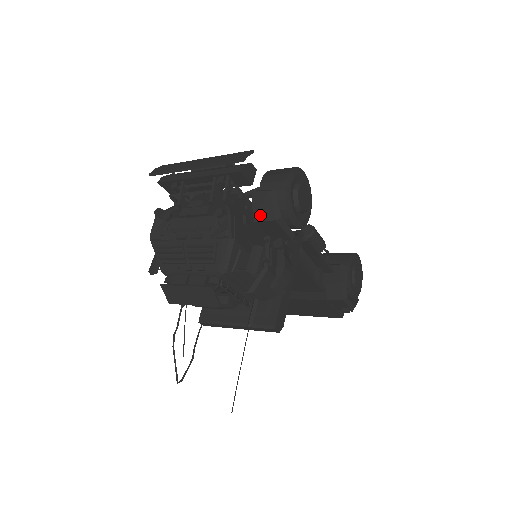
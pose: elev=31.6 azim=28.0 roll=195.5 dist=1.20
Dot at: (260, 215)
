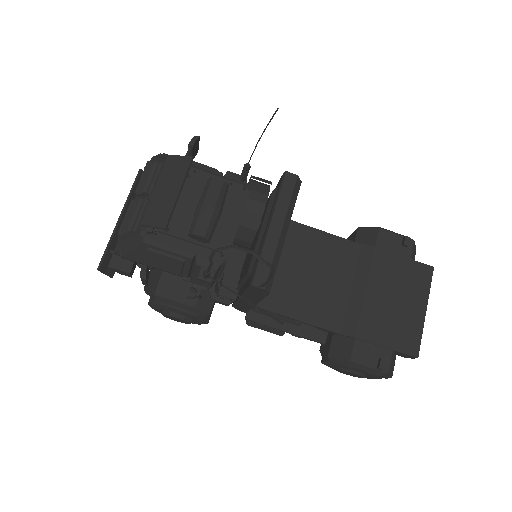
Dot at: occluded
